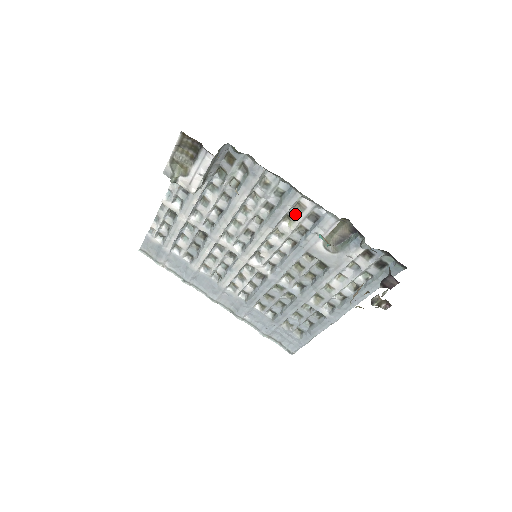
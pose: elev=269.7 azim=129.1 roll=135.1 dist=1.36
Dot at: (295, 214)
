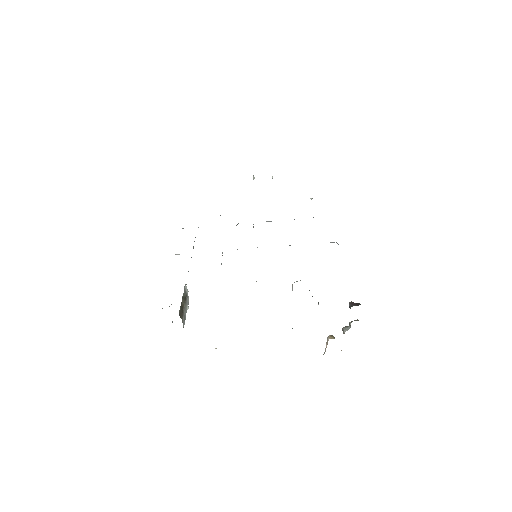
Dot at: occluded
